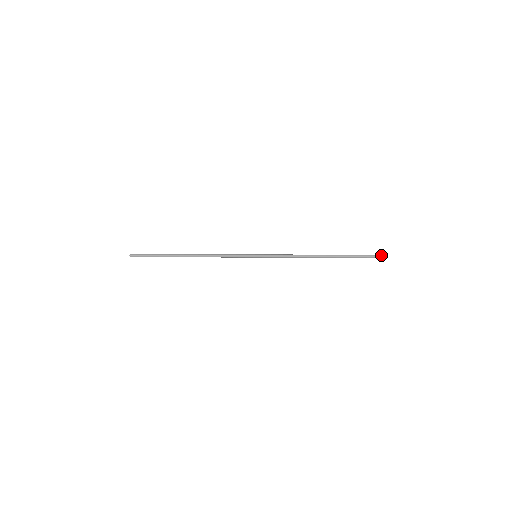
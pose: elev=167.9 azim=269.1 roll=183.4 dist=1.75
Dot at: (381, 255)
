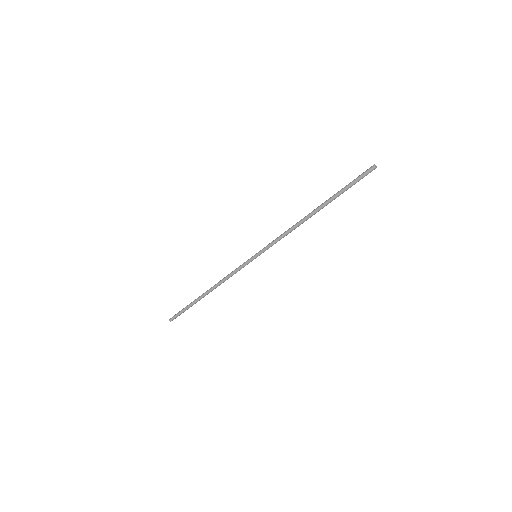
Dot at: (371, 166)
